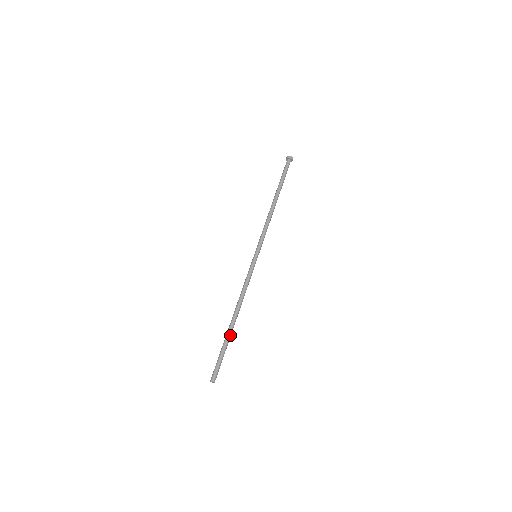
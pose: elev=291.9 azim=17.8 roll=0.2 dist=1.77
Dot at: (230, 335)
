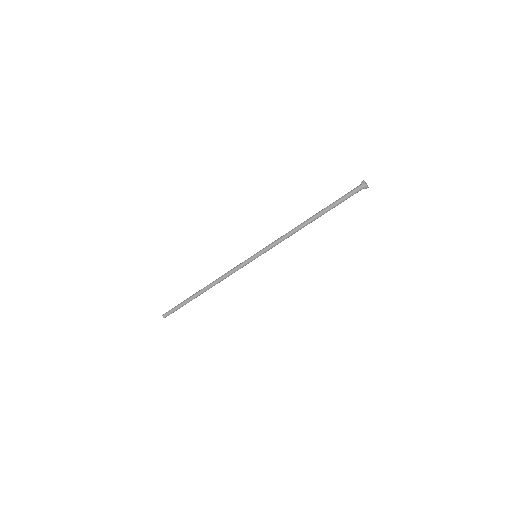
Dot at: (194, 298)
